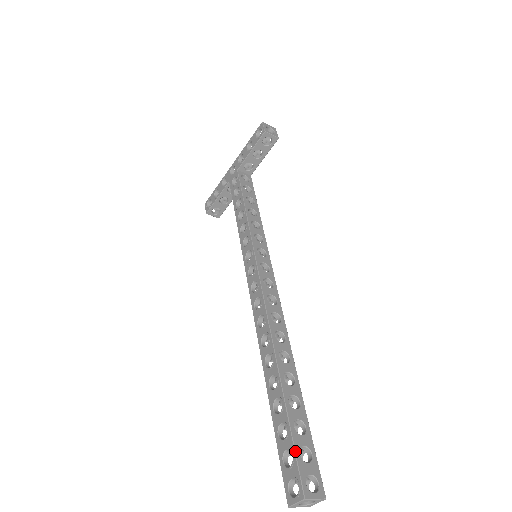
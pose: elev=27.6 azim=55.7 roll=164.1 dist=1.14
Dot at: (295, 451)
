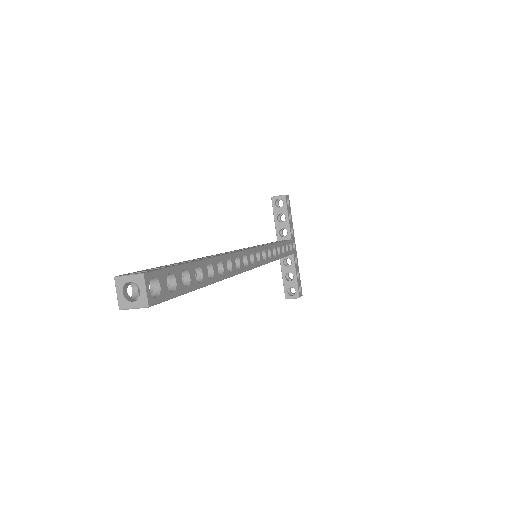
Dot at: occluded
